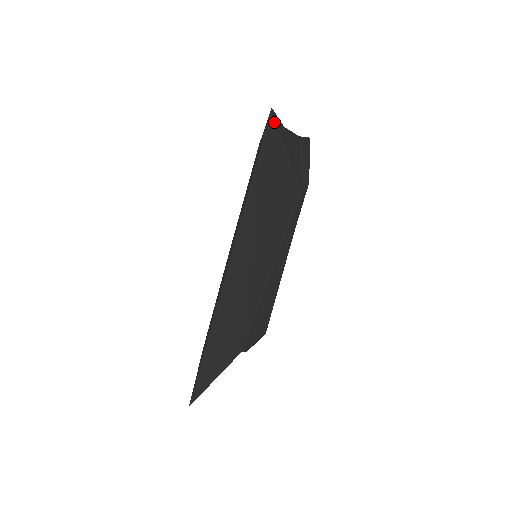
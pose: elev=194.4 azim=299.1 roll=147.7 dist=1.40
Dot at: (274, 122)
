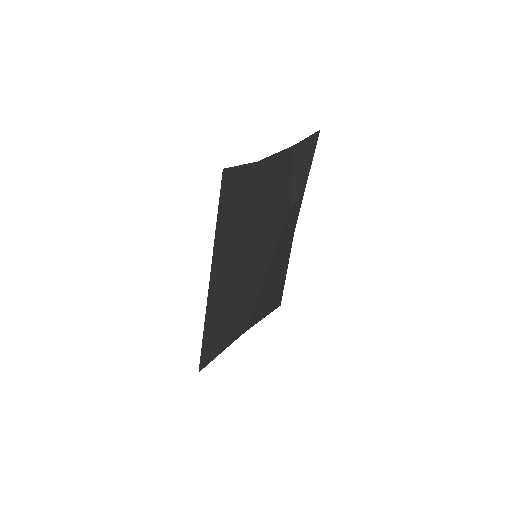
Dot at: (231, 177)
